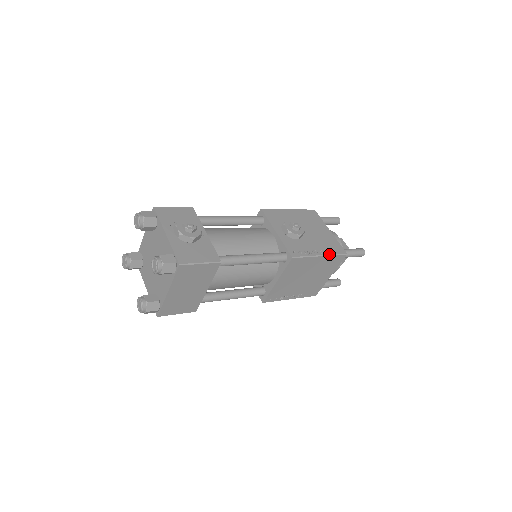
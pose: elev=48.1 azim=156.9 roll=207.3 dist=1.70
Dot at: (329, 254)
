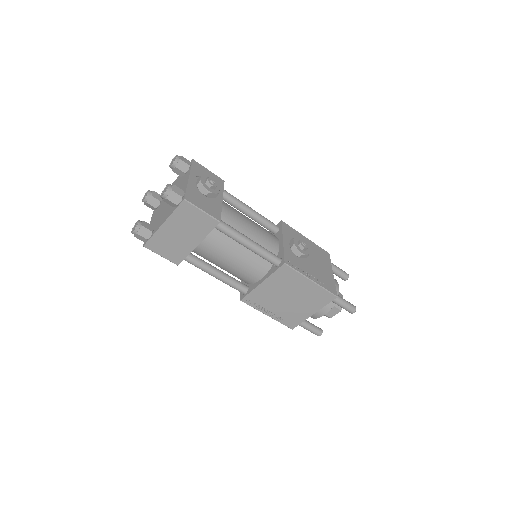
Dot at: (320, 285)
